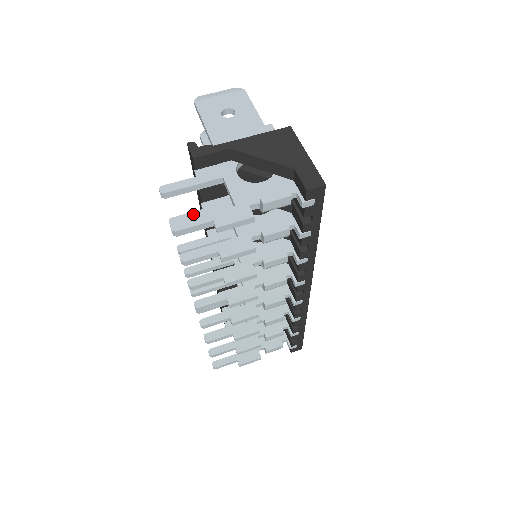
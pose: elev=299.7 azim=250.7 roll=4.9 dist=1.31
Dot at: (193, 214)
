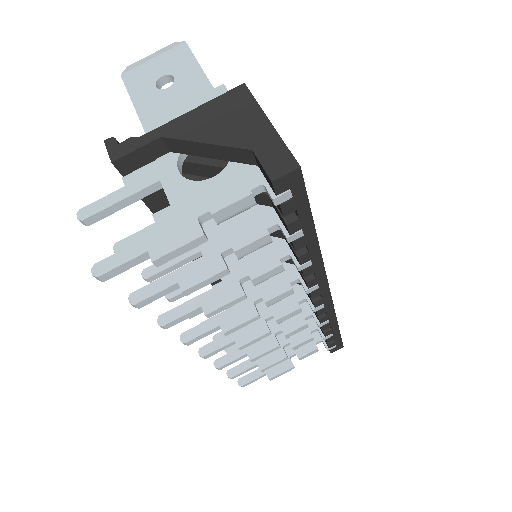
Dot at: (143, 232)
